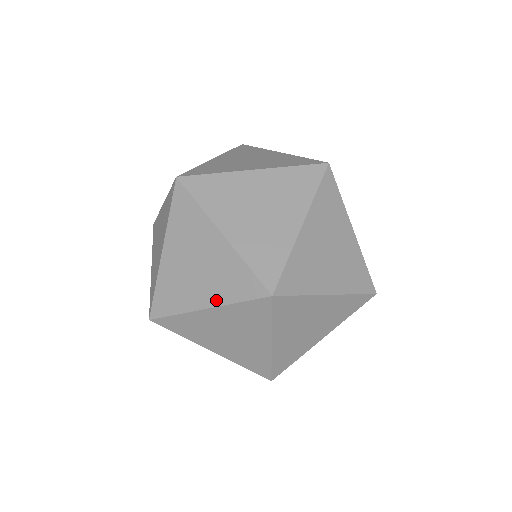
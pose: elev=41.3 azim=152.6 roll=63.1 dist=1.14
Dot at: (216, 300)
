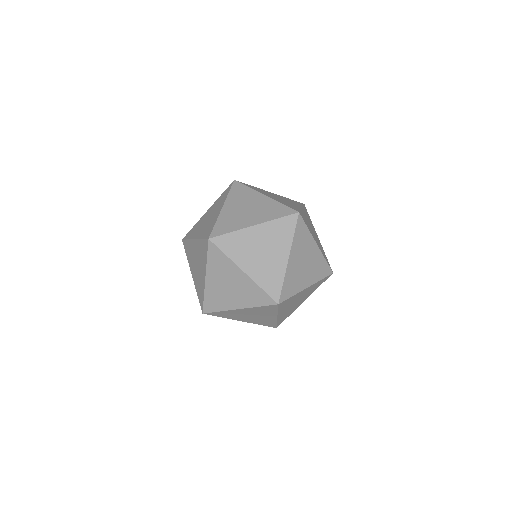
Dot at: (199, 236)
